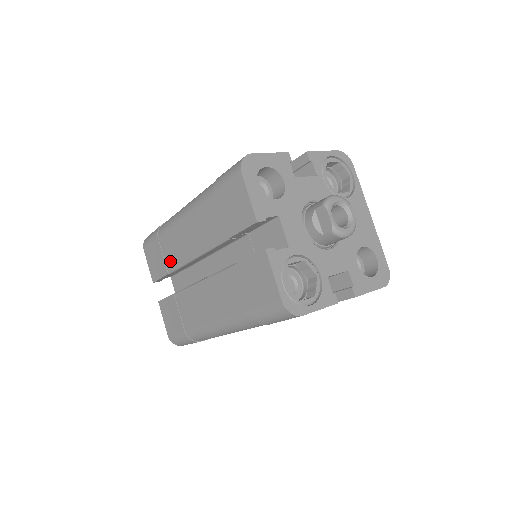
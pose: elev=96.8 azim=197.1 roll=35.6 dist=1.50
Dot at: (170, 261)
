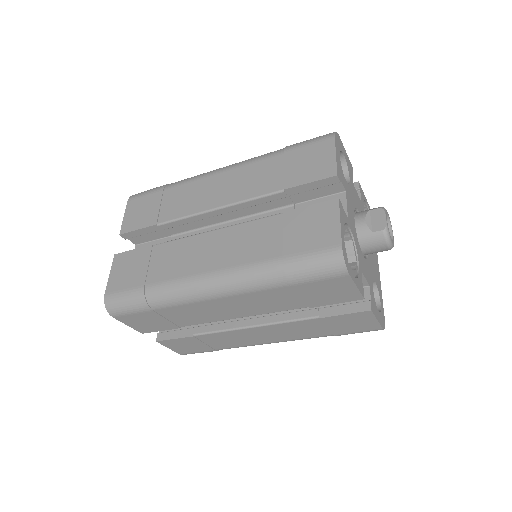
Dot at: (169, 211)
